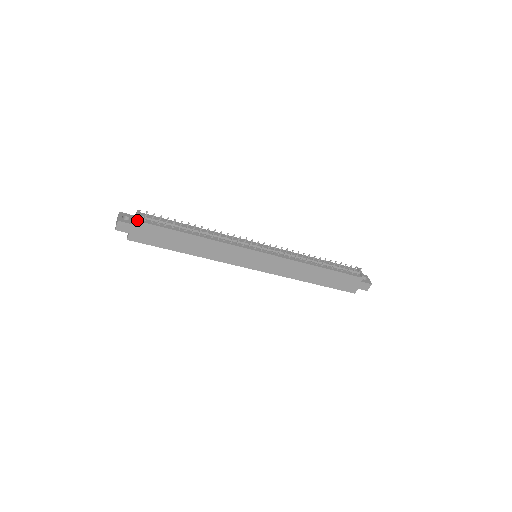
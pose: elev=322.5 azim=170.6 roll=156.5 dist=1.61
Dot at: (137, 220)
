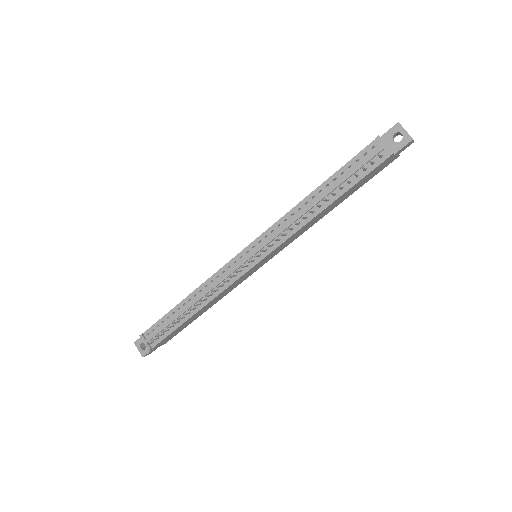
Dot at: occluded
